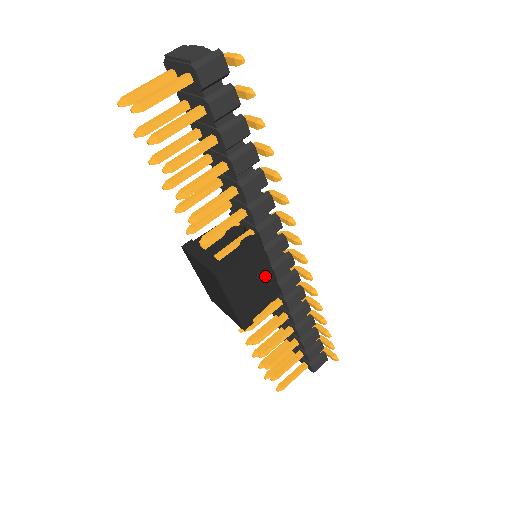
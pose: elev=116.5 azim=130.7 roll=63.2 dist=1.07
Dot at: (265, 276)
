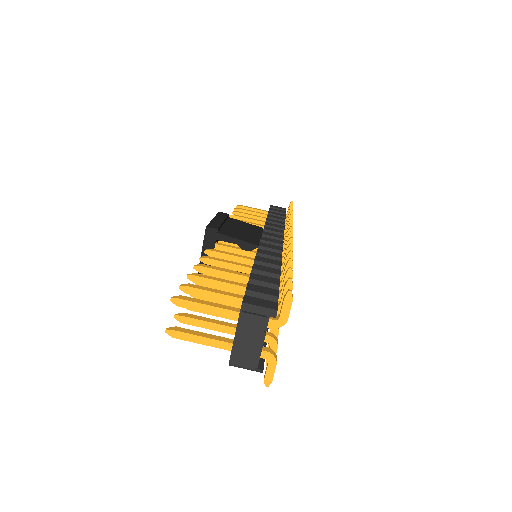
Dot at: occluded
